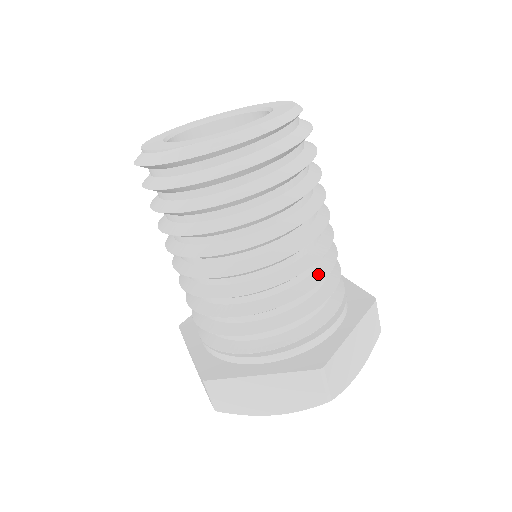
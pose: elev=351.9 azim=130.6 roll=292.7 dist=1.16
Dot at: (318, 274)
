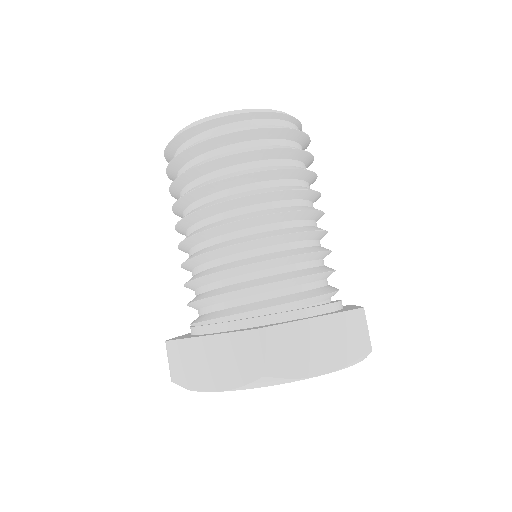
Dot at: (286, 253)
